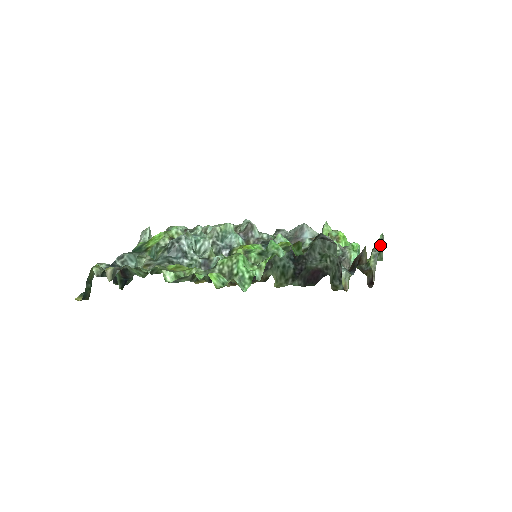
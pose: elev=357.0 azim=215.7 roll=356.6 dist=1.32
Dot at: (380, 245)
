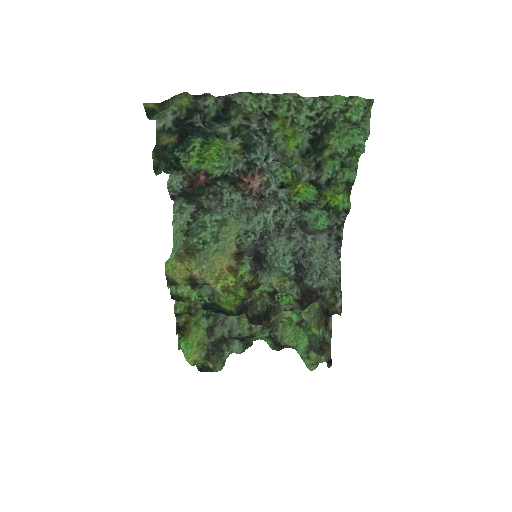
Dot at: occluded
